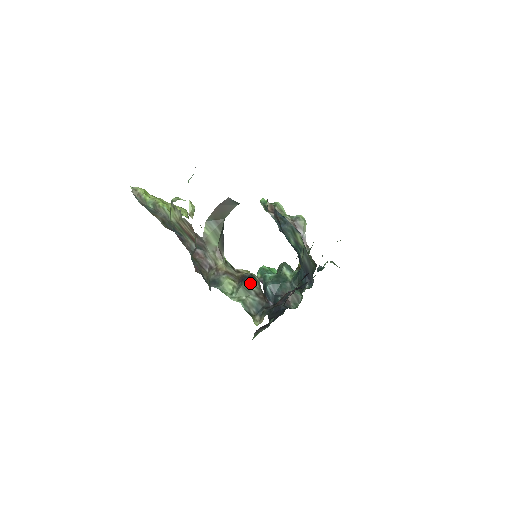
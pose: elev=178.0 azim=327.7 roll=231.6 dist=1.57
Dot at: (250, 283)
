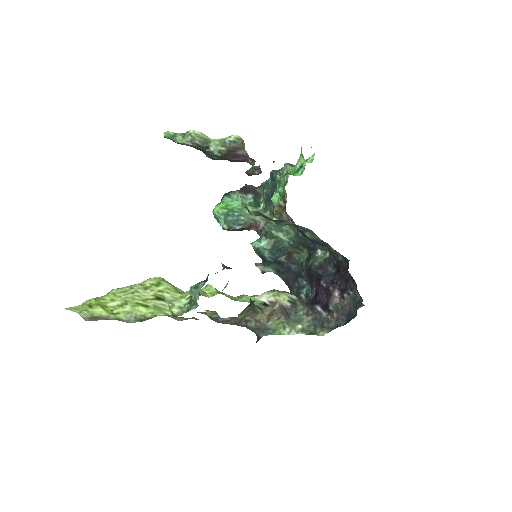
Dot at: (297, 312)
